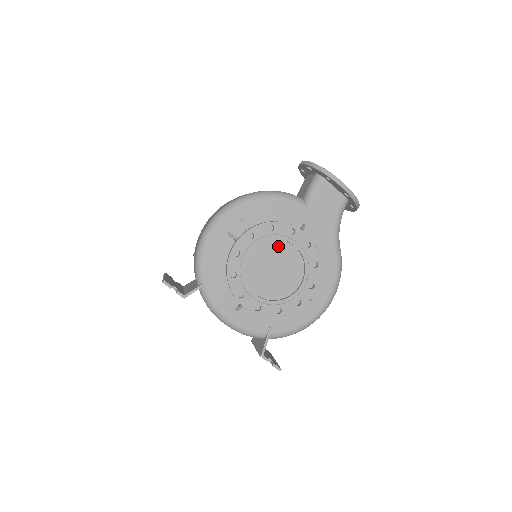
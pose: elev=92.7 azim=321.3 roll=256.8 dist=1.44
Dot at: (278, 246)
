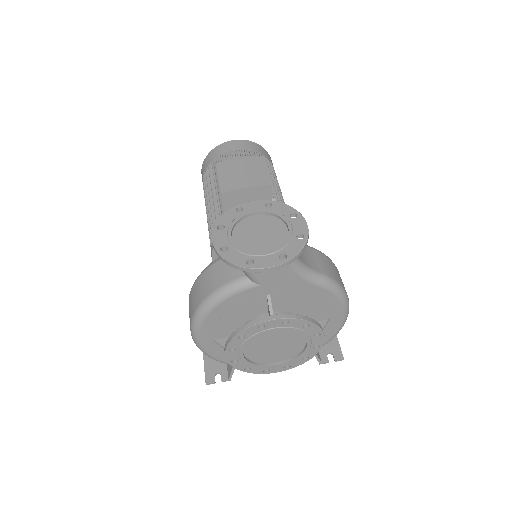
Dot at: (261, 337)
